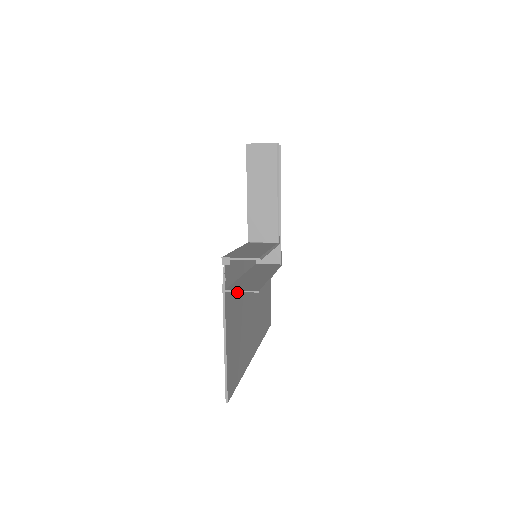
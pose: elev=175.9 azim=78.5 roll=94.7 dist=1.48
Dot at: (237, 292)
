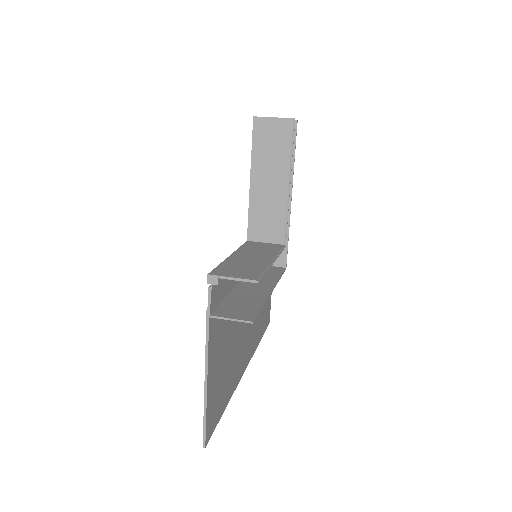
Dot at: occluded
